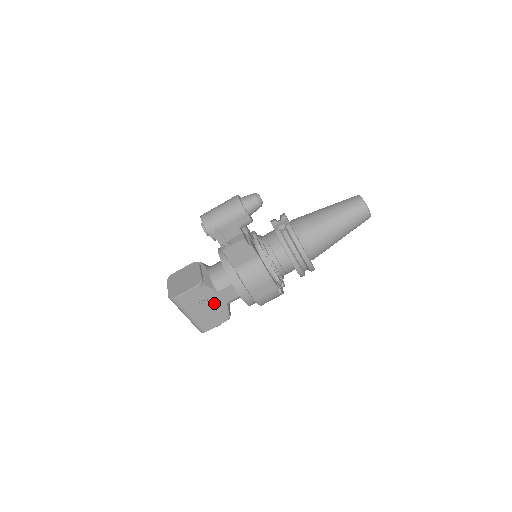
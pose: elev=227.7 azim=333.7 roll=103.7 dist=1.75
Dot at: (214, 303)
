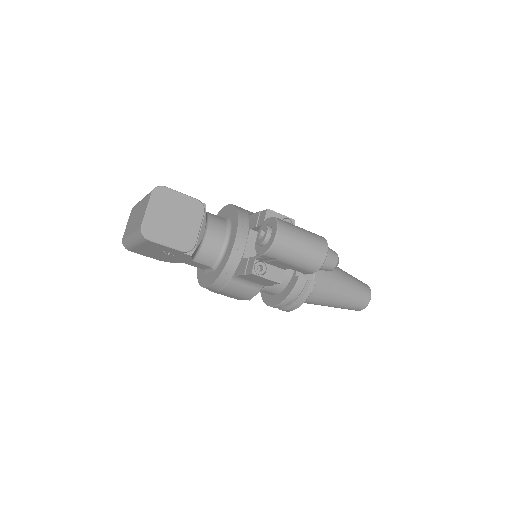
Dot at: (174, 257)
